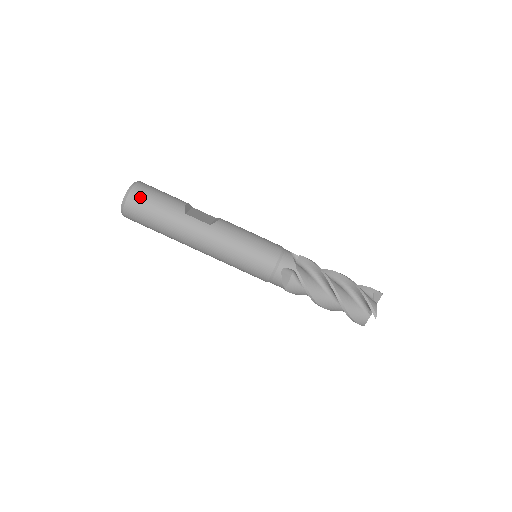
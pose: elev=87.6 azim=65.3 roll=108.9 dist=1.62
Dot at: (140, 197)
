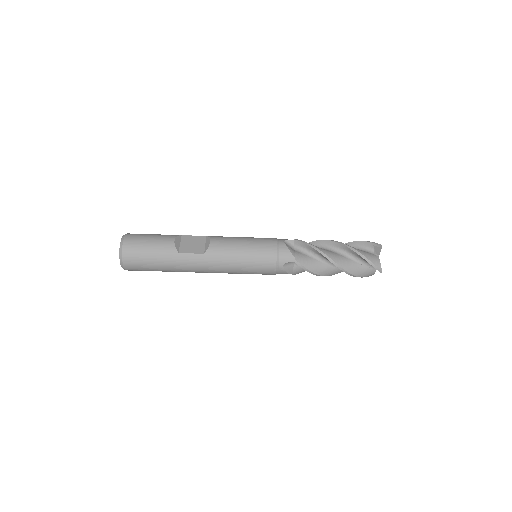
Dot at: (133, 255)
